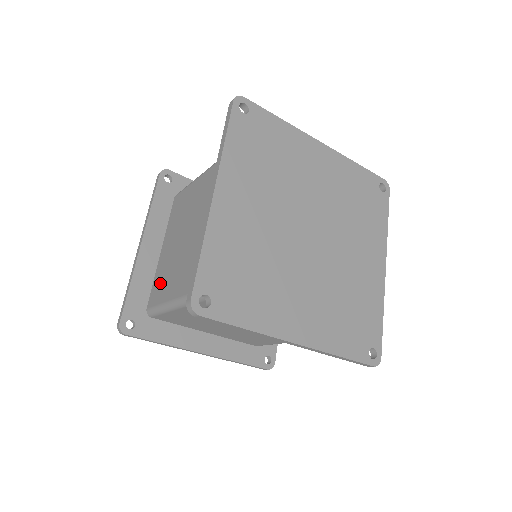
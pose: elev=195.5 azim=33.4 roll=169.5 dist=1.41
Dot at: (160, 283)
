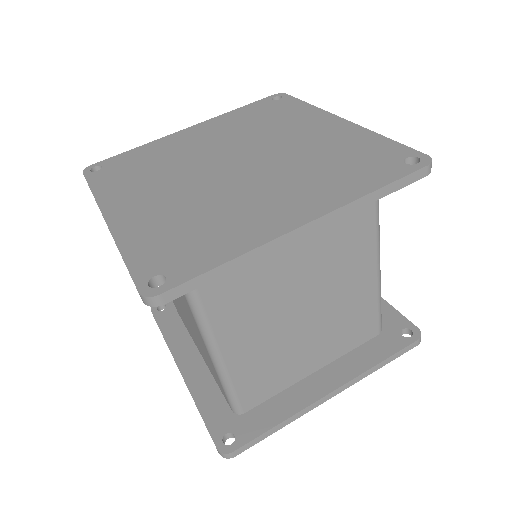
Dot at: (213, 373)
